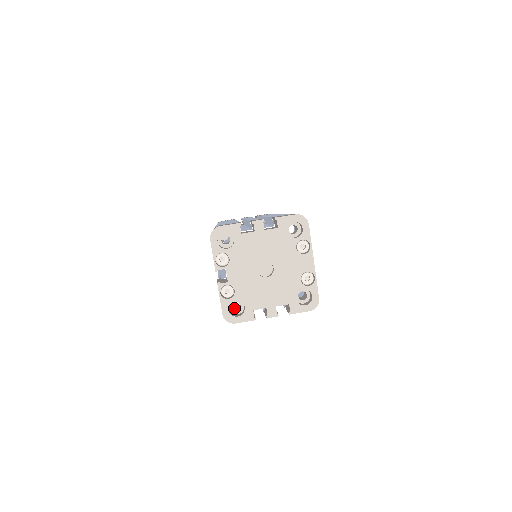
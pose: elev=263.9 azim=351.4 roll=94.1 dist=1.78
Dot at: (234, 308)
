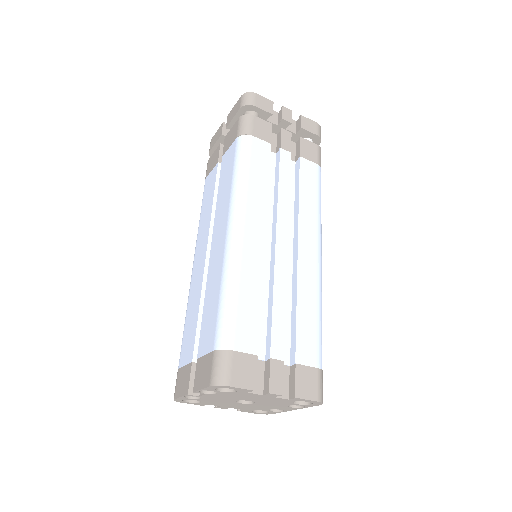
Dot at: occluded
